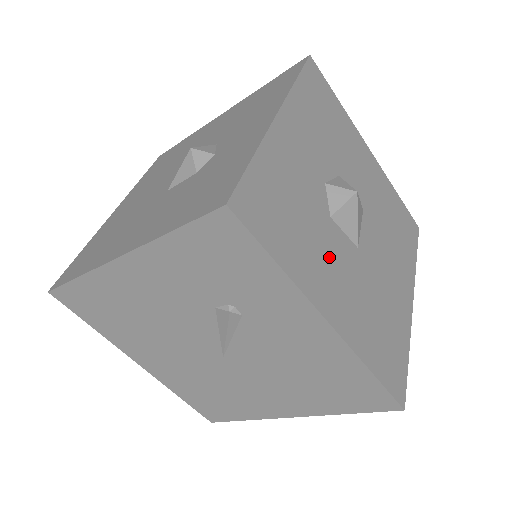
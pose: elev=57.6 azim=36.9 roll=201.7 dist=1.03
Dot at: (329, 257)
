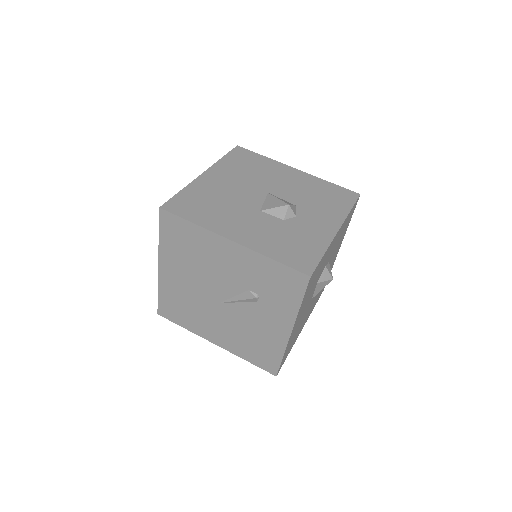
Dot at: (307, 302)
